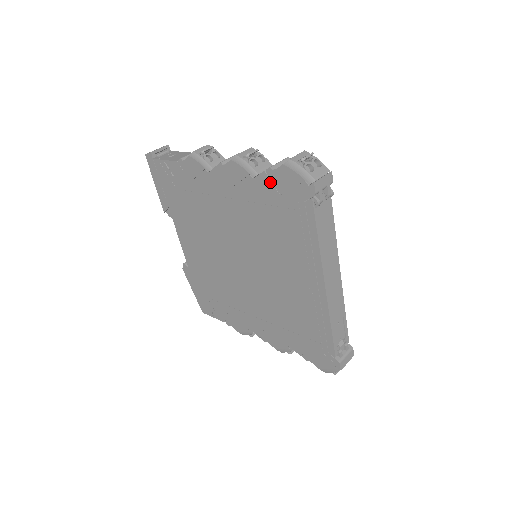
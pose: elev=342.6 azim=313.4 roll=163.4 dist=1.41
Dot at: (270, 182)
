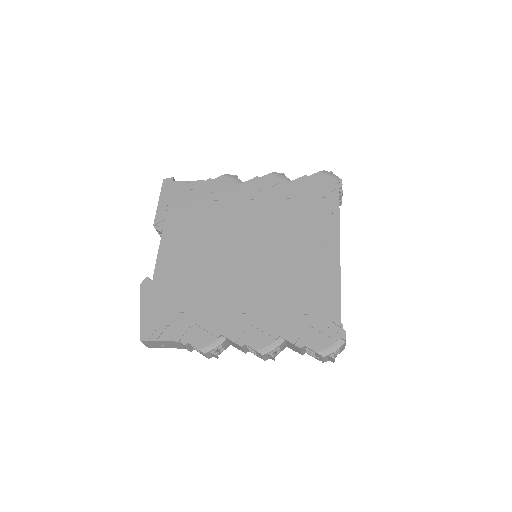
Dot at: (303, 183)
